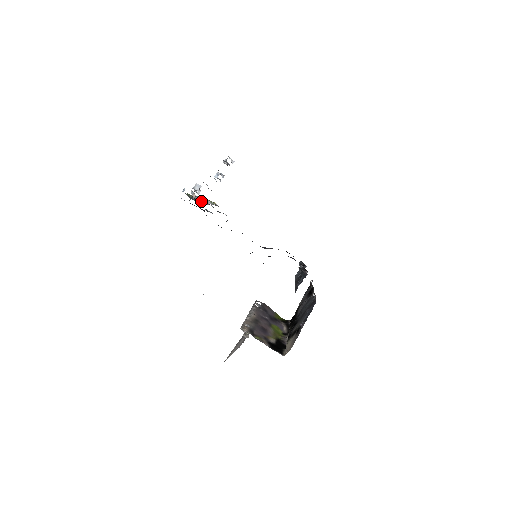
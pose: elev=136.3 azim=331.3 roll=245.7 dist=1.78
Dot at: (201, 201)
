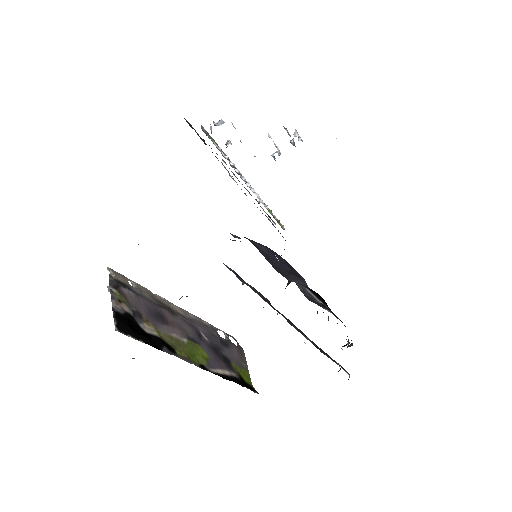
Dot at: (233, 166)
